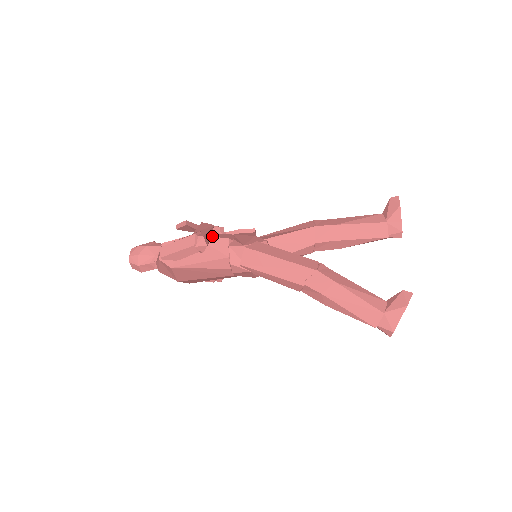
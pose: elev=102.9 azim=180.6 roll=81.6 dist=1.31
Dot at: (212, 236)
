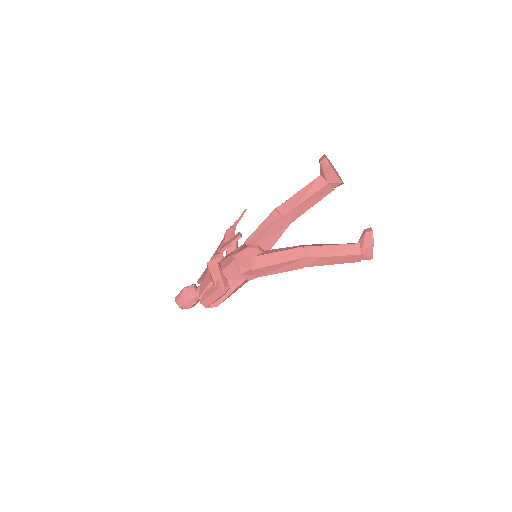
Dot at: (225, 274)
